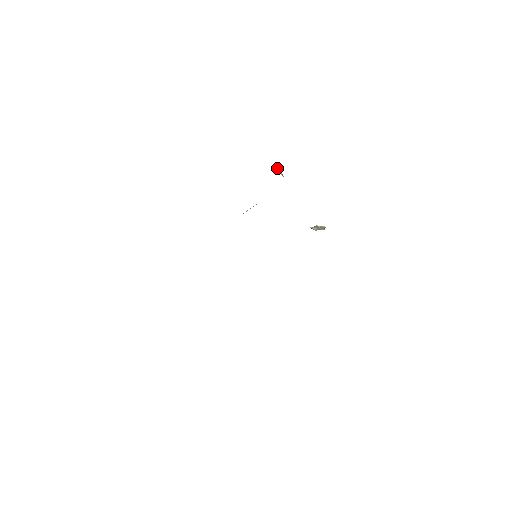
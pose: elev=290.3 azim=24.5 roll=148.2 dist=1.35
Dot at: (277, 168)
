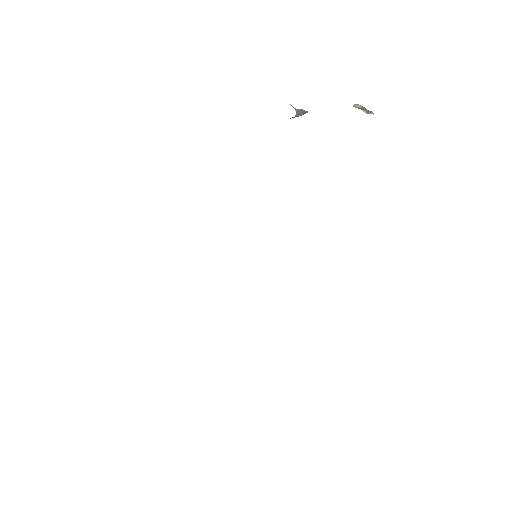
Dot at: (296, 116)
